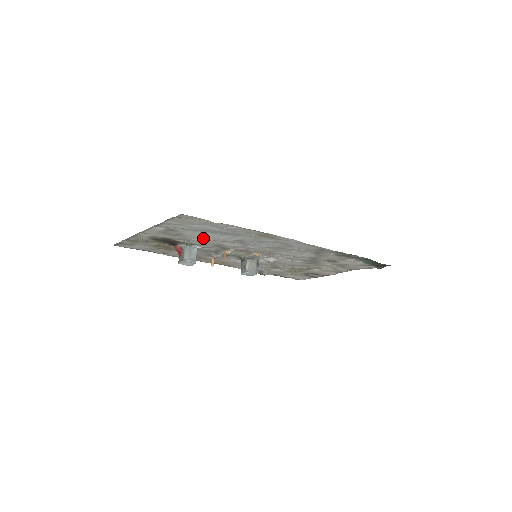
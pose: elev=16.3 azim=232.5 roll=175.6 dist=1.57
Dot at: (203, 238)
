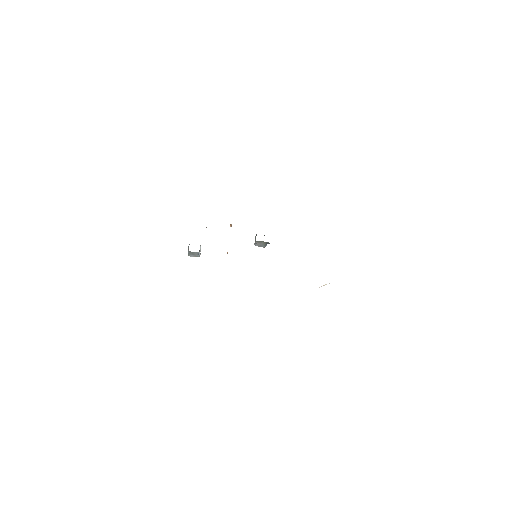
Dot at: occluded
